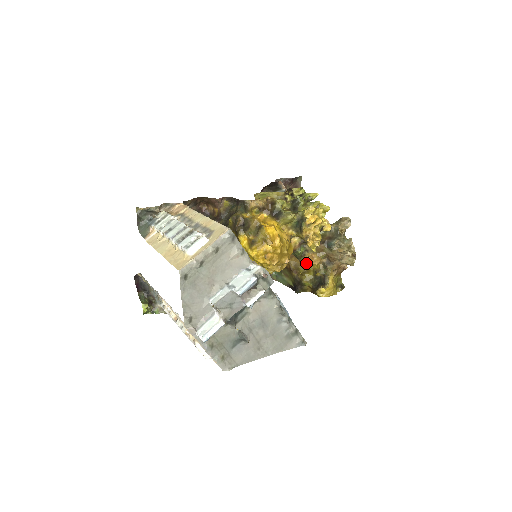
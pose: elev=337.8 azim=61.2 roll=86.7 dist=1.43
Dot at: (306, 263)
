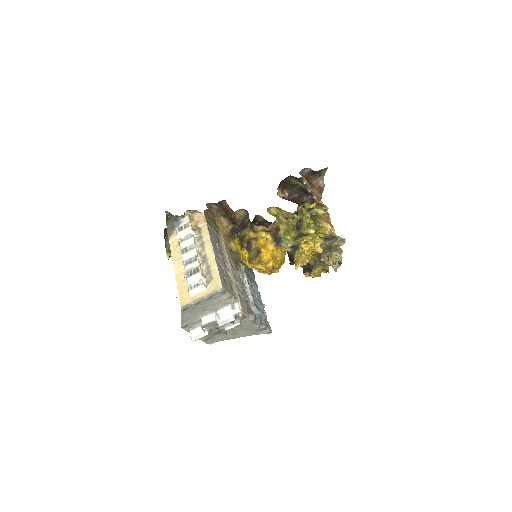
Dot at: occluded
